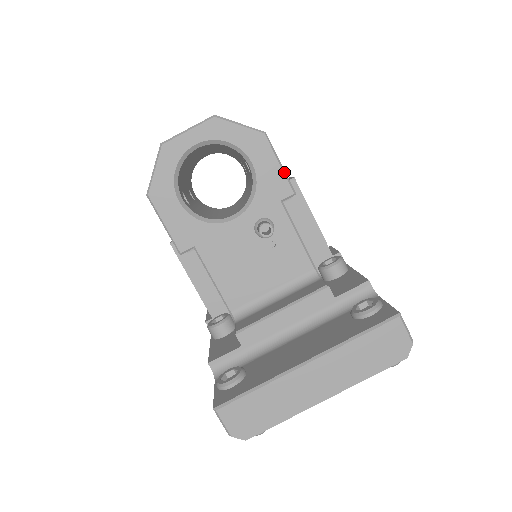
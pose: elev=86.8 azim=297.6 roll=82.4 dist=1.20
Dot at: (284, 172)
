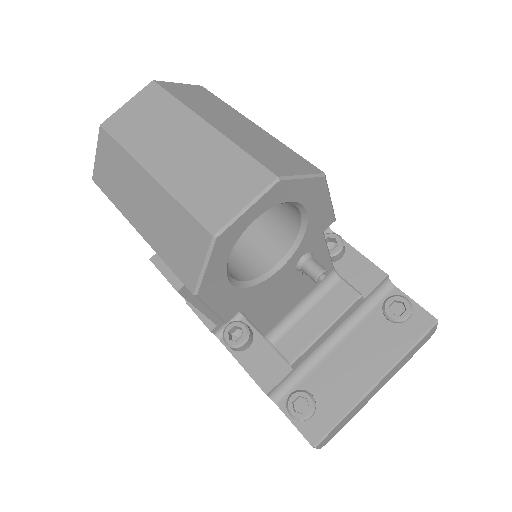
Dot at: (332, 205)
